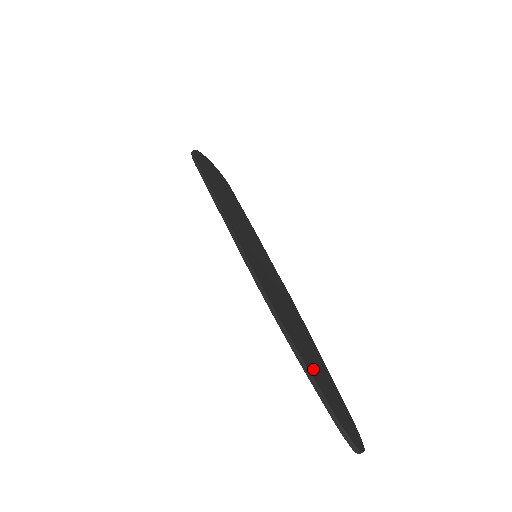
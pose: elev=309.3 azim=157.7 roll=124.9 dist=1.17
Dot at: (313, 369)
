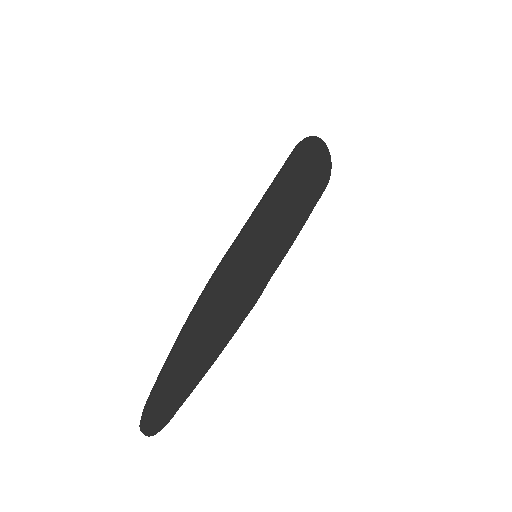
Dot at: (179, 361)
